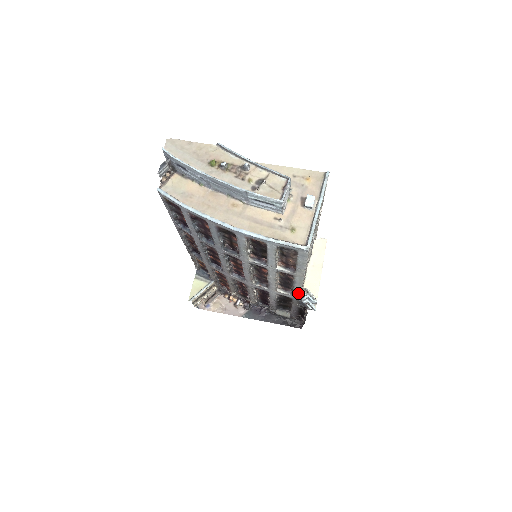
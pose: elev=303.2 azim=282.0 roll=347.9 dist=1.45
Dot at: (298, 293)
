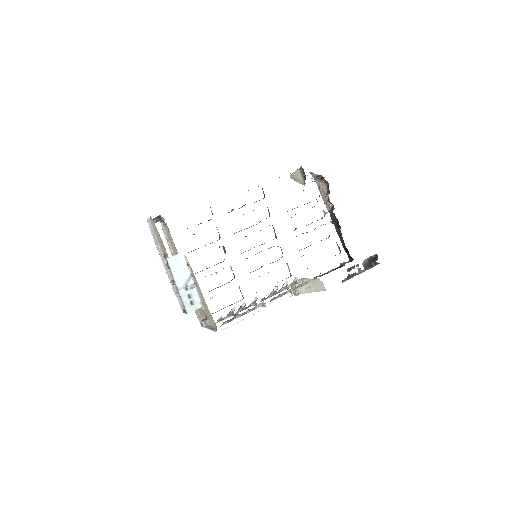
Dot at: occluded
